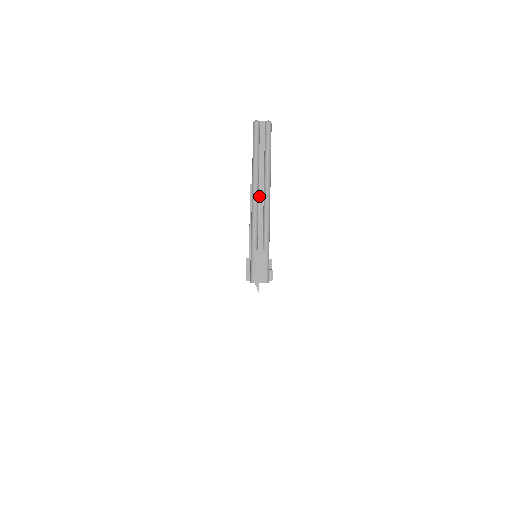
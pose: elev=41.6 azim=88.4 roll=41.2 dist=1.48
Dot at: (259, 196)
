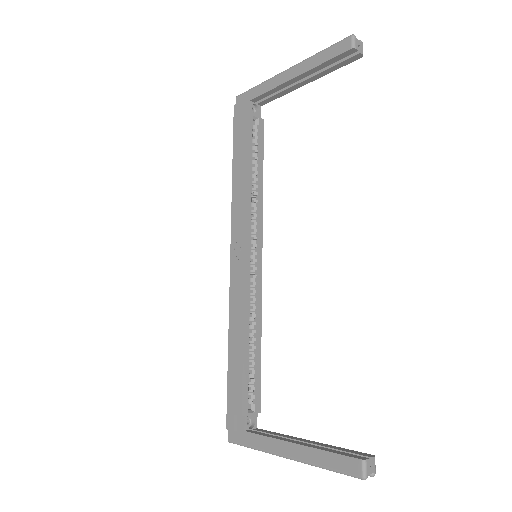
Dot at: occluded
